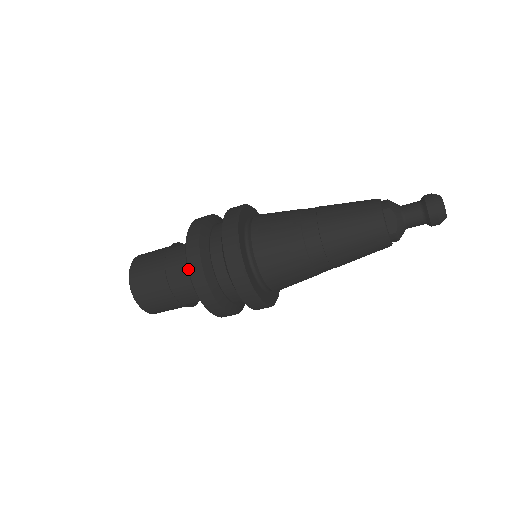
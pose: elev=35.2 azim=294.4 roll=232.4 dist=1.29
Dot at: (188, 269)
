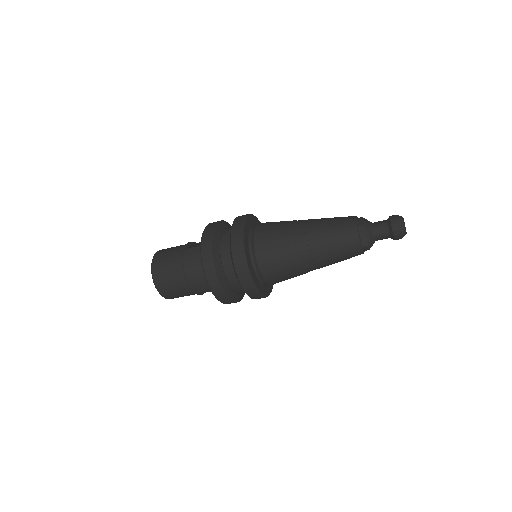
Dot at: (204, 271)
